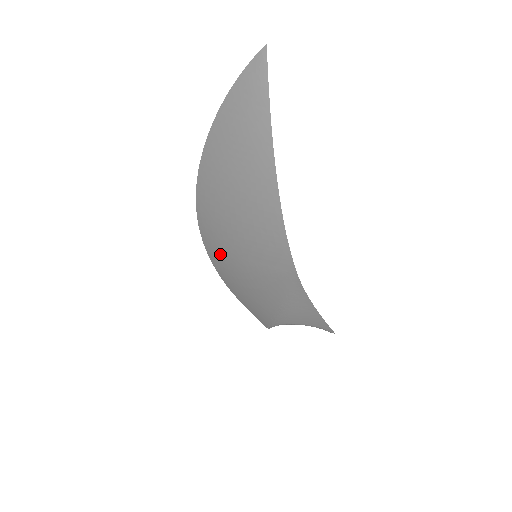
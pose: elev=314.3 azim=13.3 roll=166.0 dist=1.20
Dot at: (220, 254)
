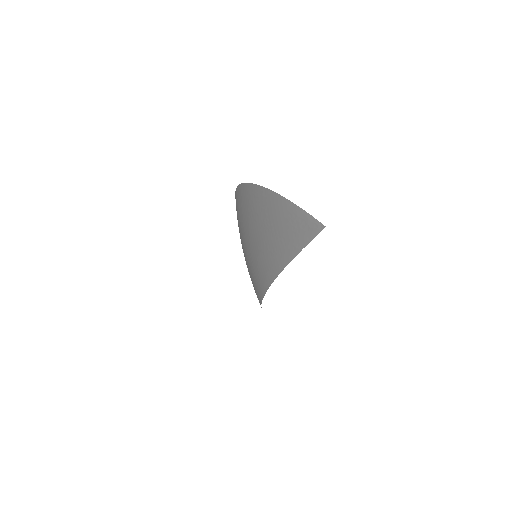
Dot at: occluded
